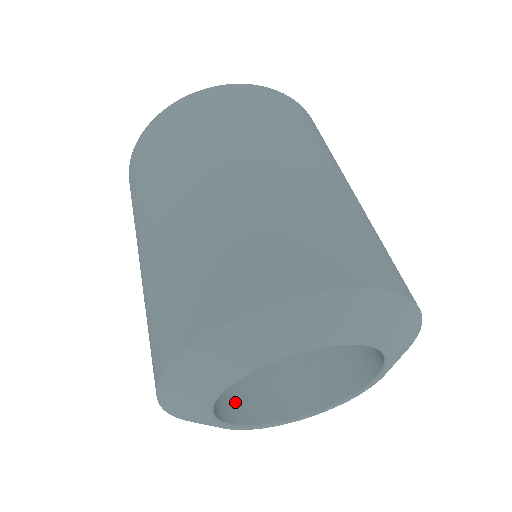
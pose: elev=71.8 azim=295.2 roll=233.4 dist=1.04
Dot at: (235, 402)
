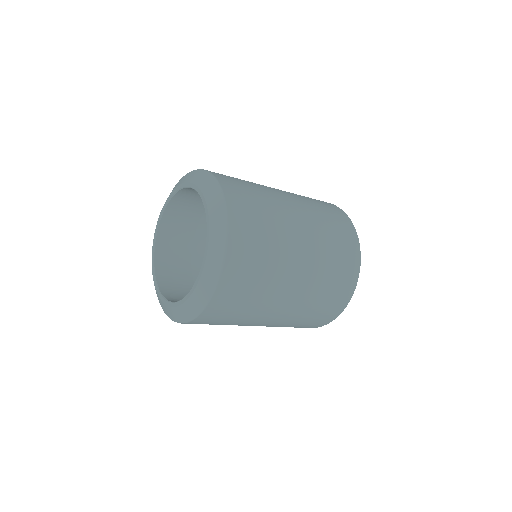
Dot at: occluded
